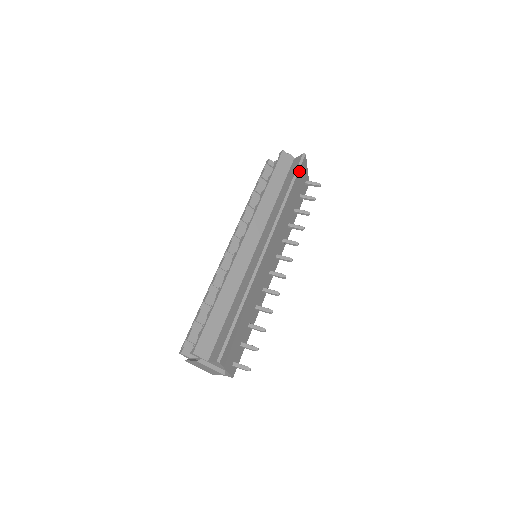
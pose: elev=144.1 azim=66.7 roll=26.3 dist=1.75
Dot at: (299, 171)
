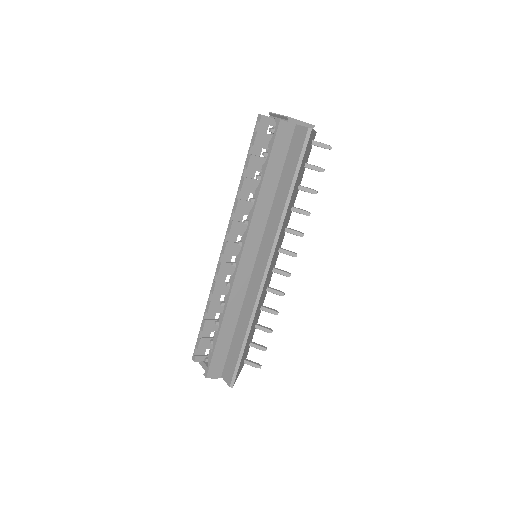
Dot at: (303, 157)
